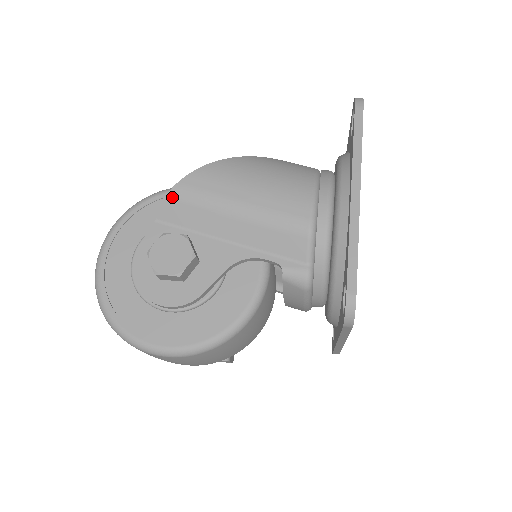
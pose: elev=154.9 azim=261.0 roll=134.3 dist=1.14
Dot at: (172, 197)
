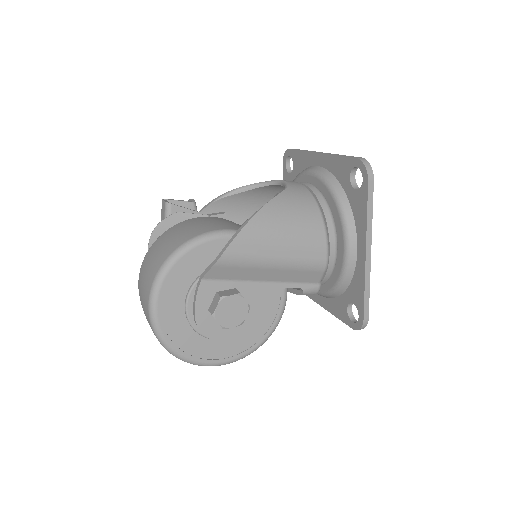
Dot at: (220, 264)
